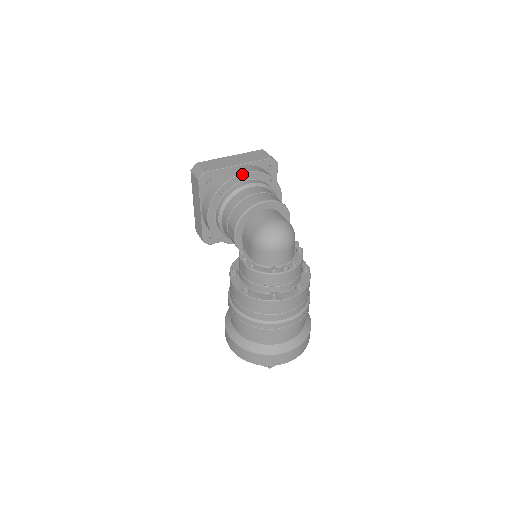
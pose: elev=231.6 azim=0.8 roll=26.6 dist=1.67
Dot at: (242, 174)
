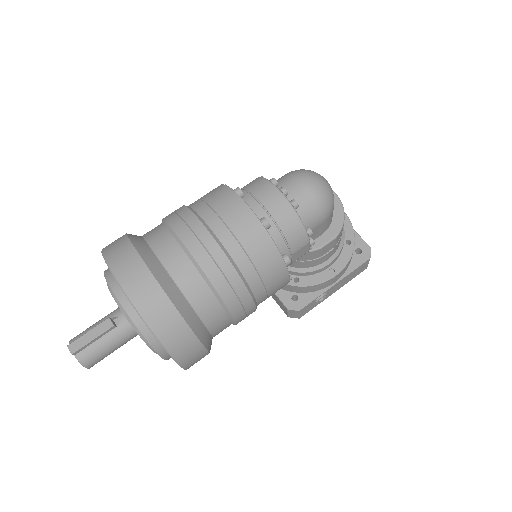
Dot at: occluded
